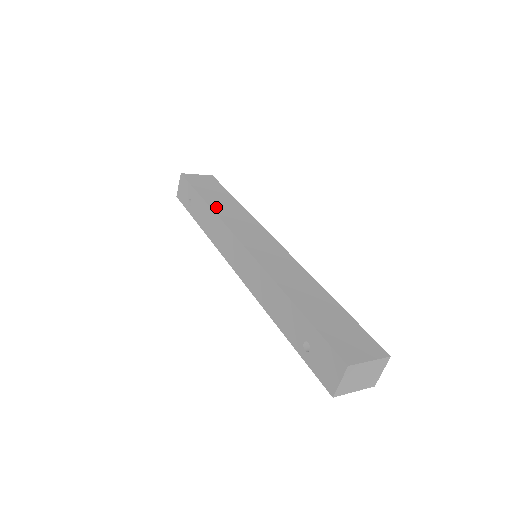
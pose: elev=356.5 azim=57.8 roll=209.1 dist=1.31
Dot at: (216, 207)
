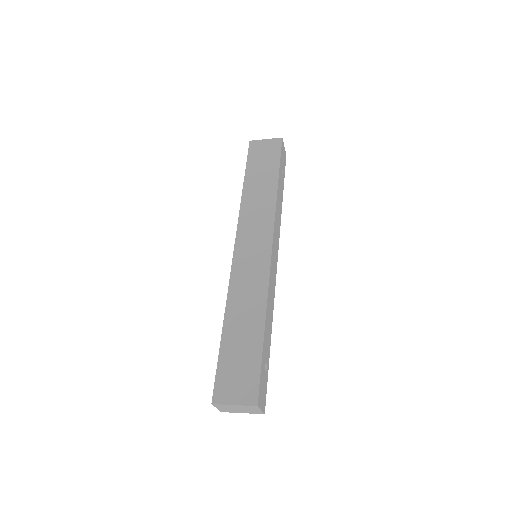
Dot at: (247, 195)
